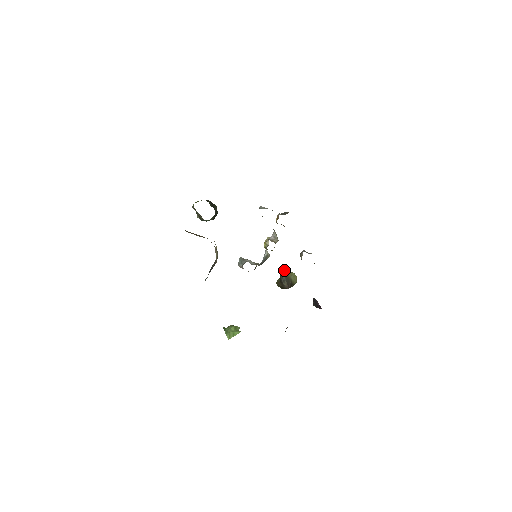
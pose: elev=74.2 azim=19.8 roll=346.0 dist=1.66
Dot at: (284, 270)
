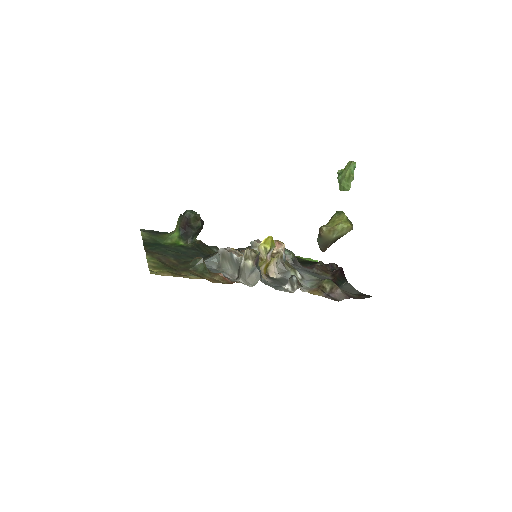
Dot at: (321, 230)
